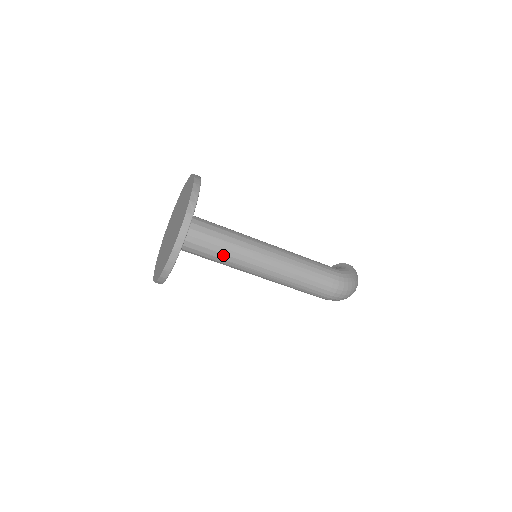
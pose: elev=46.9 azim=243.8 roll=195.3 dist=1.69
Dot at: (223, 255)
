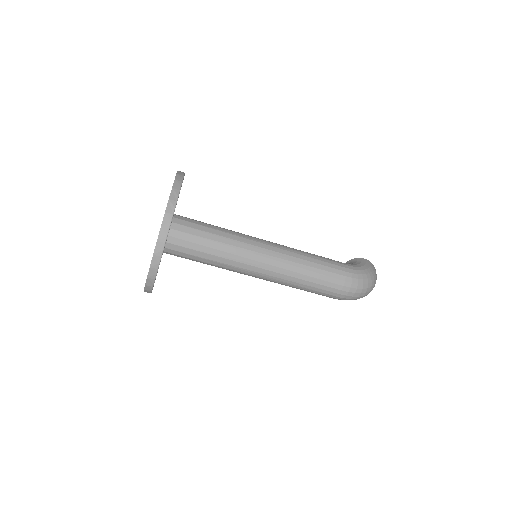
Dot at: (216, 257)
